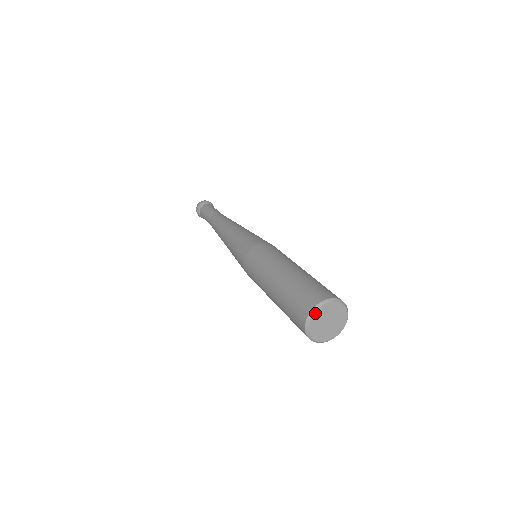
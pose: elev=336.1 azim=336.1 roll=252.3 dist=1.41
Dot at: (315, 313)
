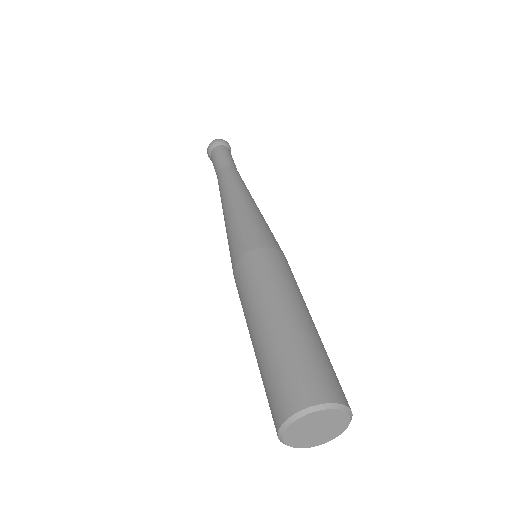
Dot at: (323, 410)
